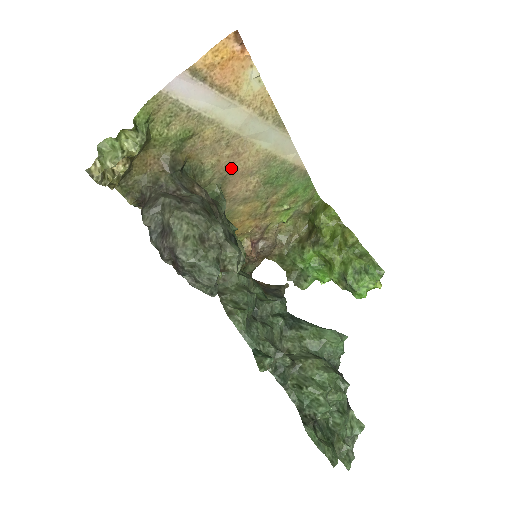
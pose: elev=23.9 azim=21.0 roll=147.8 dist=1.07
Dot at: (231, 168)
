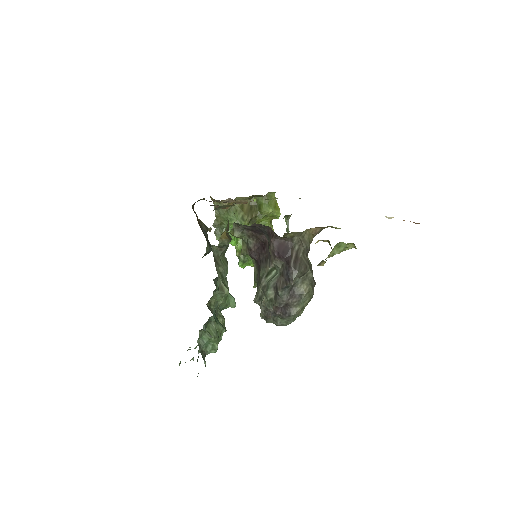
Dot at: occluded
